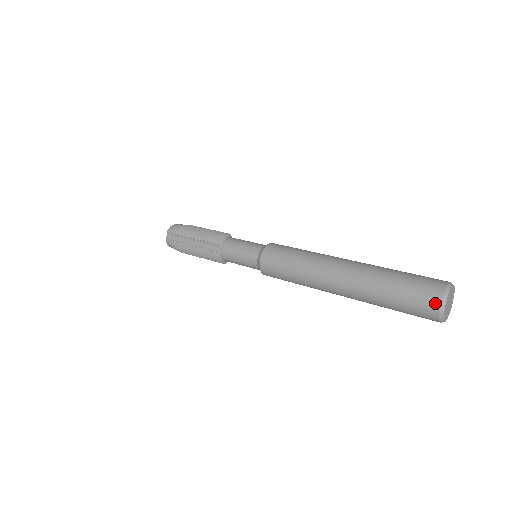
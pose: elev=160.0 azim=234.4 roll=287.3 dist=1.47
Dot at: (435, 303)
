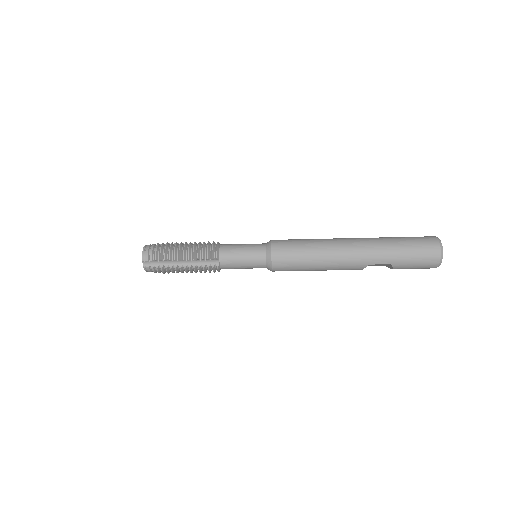
Dot at: (430, 236)
